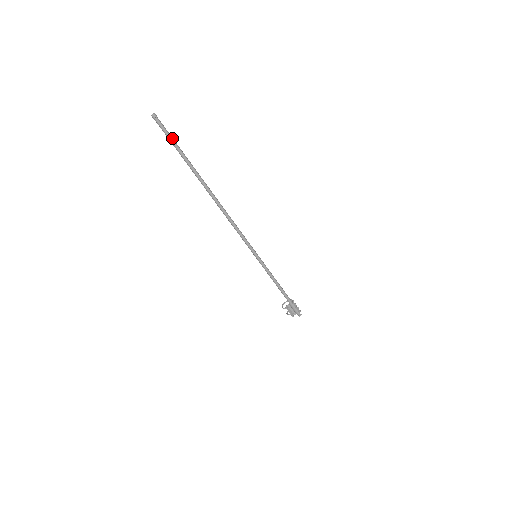
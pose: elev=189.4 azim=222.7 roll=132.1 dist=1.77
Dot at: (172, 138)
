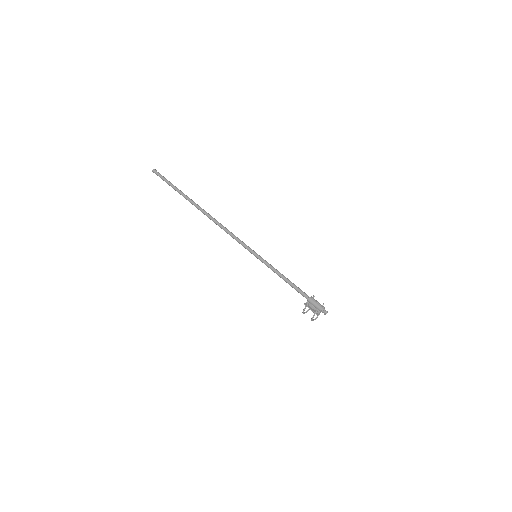
Dot at: (168, 181)
